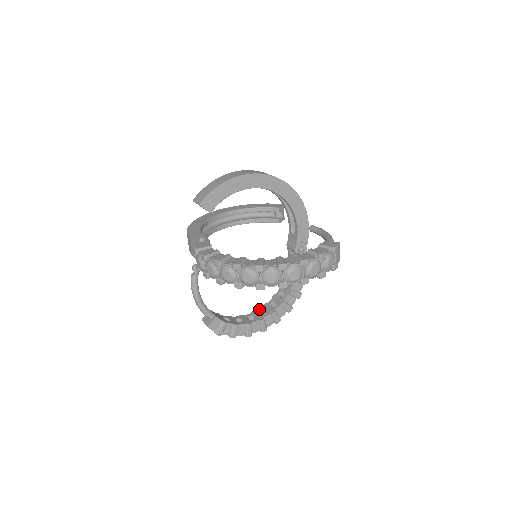
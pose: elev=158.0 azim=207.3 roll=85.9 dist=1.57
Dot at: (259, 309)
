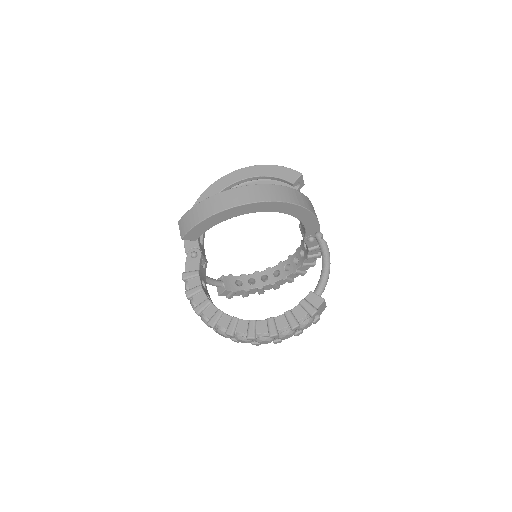
Dot at: (274, 267)
